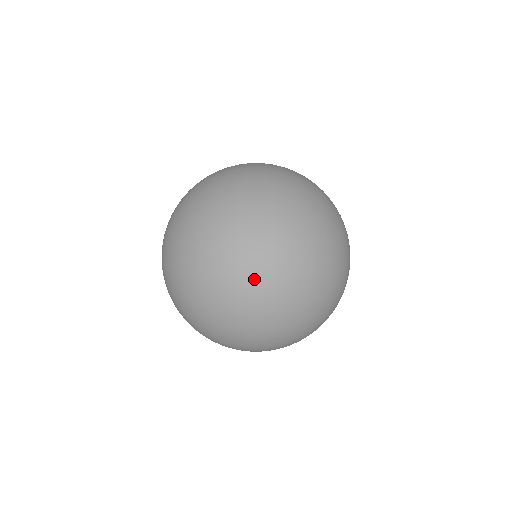
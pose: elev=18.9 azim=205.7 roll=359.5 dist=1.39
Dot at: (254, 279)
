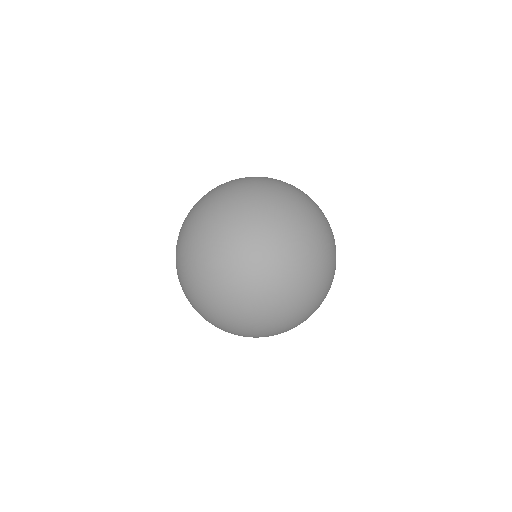
Dot at: (193, 281)
